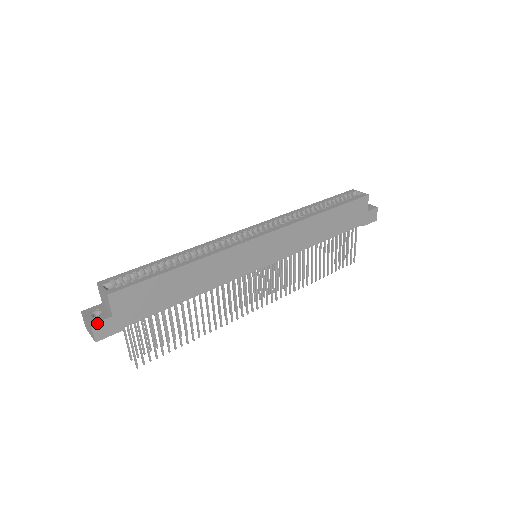
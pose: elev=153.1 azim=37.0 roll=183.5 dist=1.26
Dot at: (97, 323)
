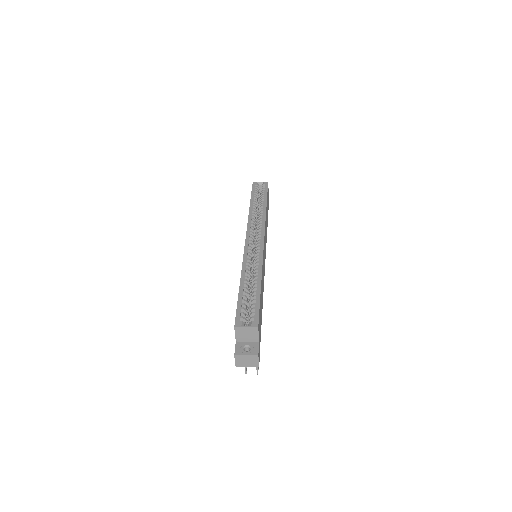
Dot at: (258, 352)
